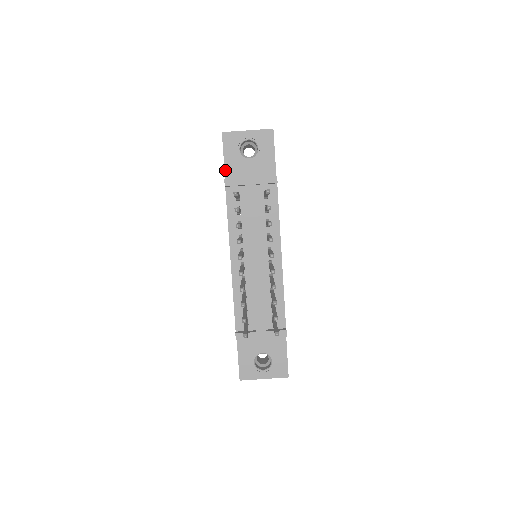
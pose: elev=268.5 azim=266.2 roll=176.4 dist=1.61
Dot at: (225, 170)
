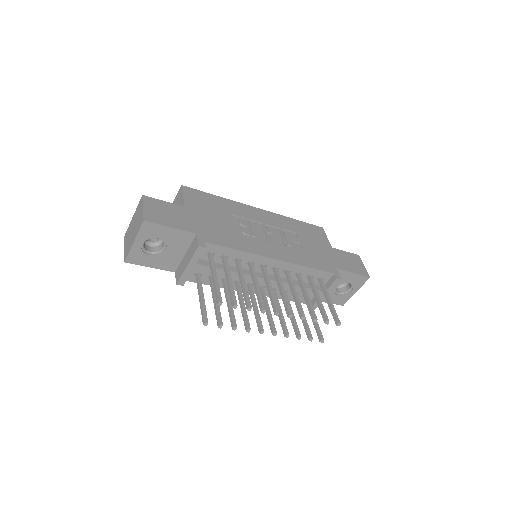
Dot at: (165, 270)
